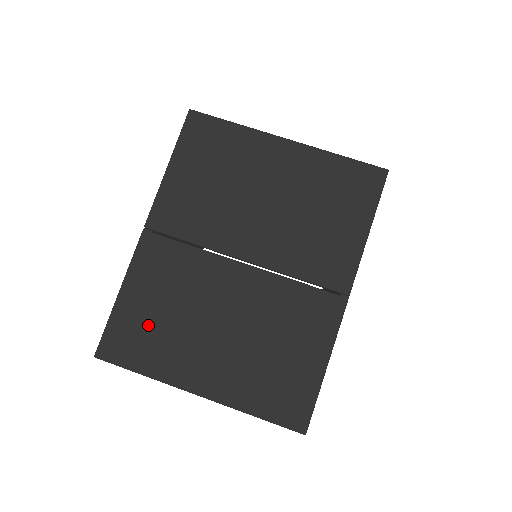
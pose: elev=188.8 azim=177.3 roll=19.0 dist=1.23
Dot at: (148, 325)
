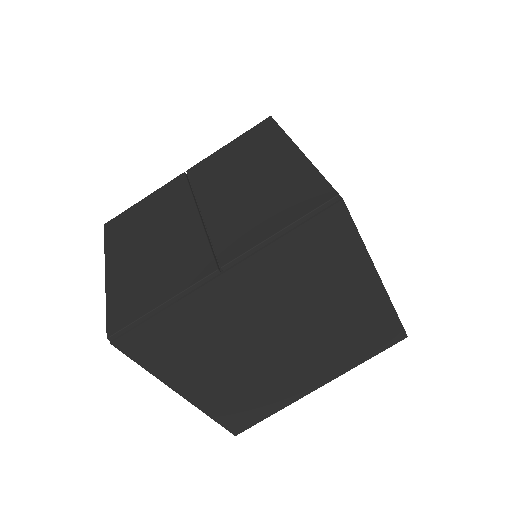
Dot at: (133, 222)
